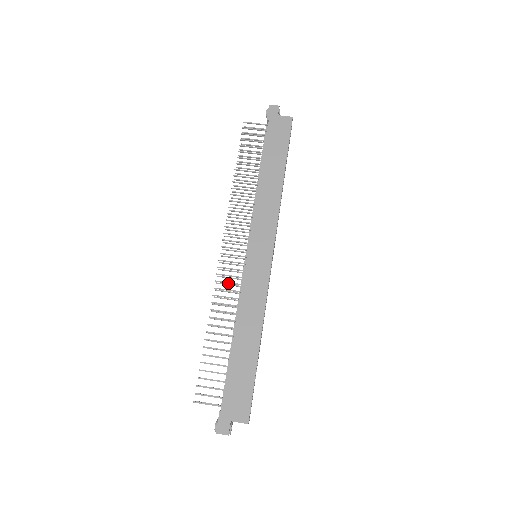
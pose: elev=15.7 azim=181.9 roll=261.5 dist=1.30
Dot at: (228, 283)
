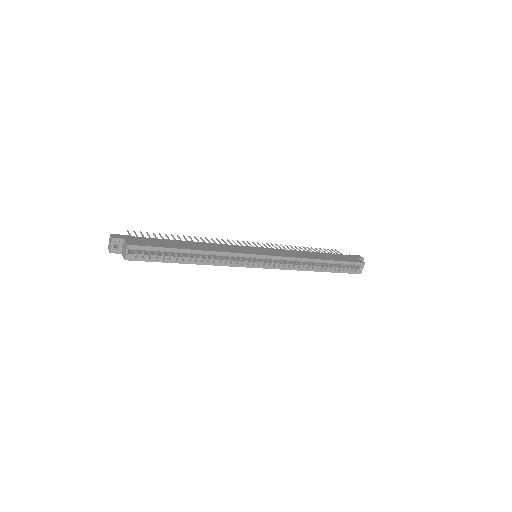
Dot at: (226, 243)
